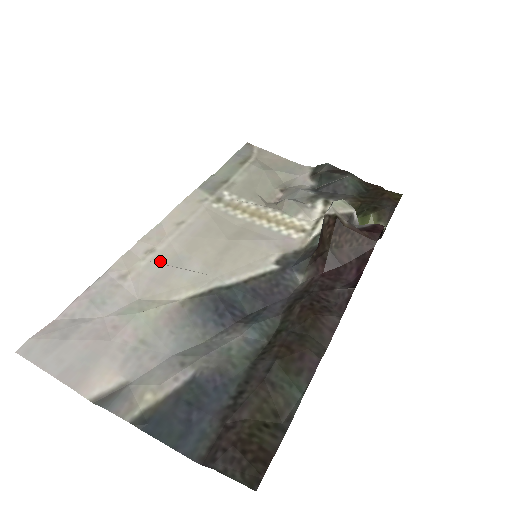
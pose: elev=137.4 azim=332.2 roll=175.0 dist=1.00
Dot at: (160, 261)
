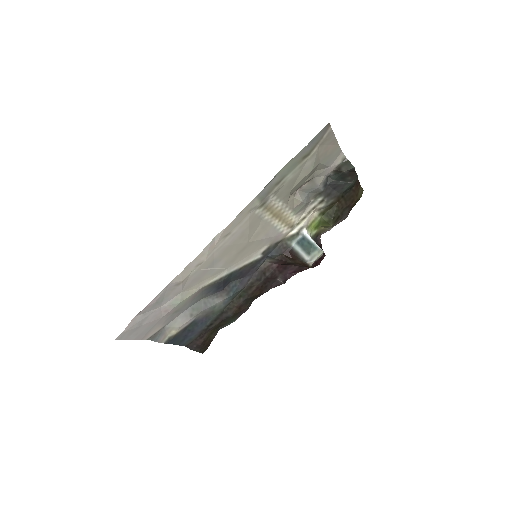
Dot at: (203, 268)
